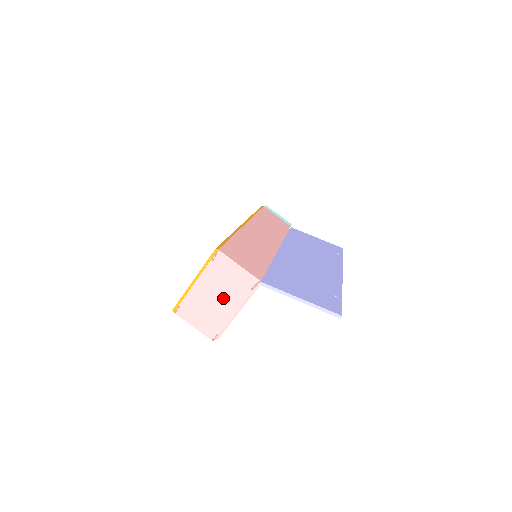
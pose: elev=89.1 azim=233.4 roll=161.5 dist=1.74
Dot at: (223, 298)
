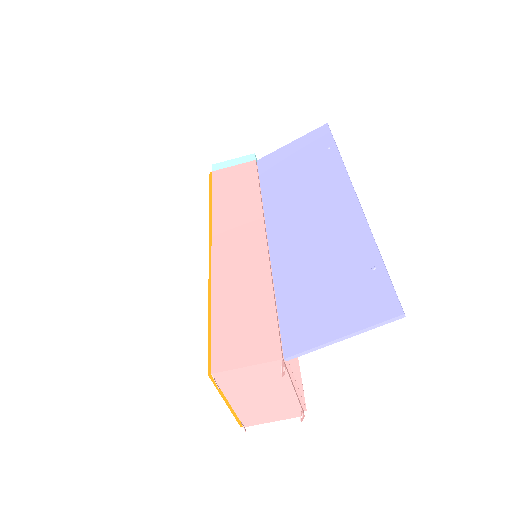
Dot at: (269, 392)
